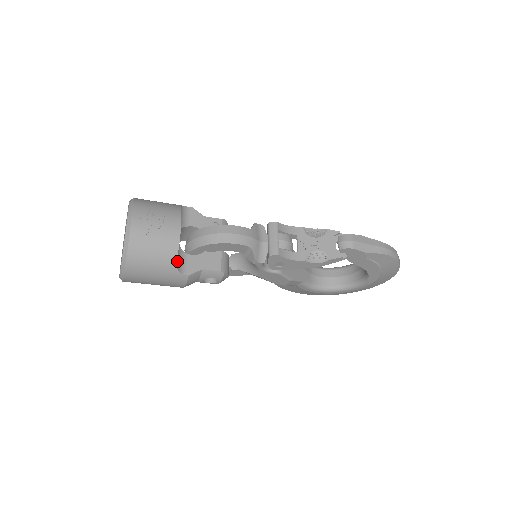
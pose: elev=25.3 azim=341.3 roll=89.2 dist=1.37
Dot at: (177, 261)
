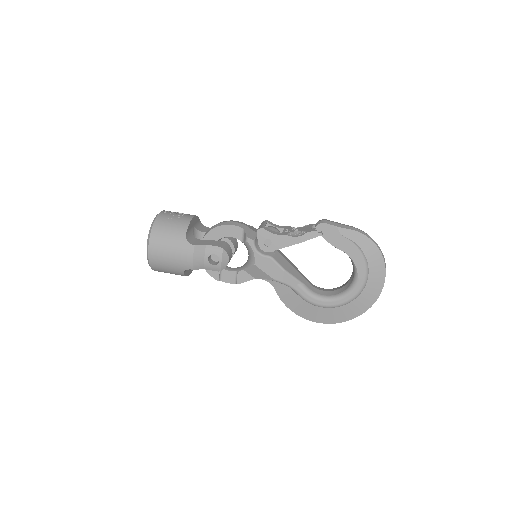
Dot at: (187, 236)
